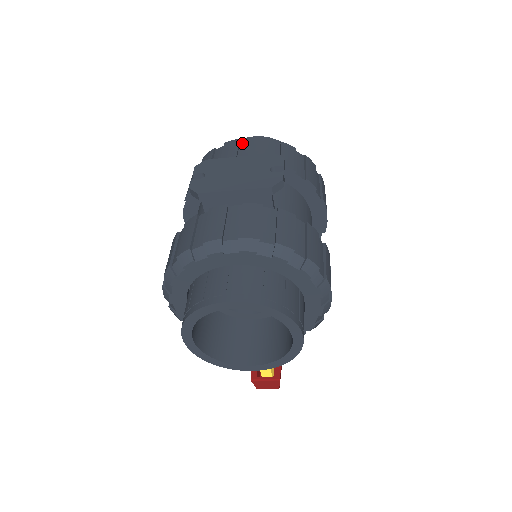
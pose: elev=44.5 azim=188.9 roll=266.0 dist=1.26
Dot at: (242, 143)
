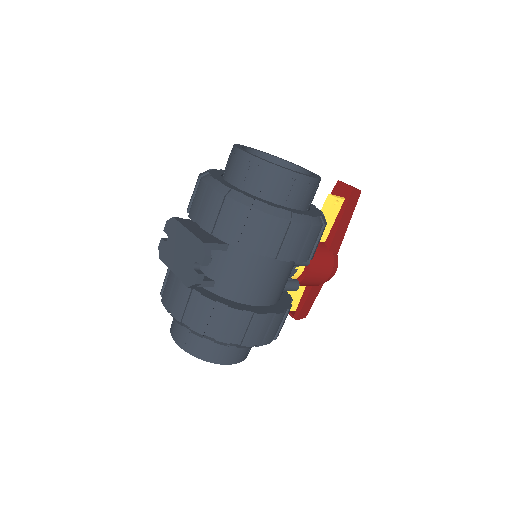
Dot at: (207, 191)
